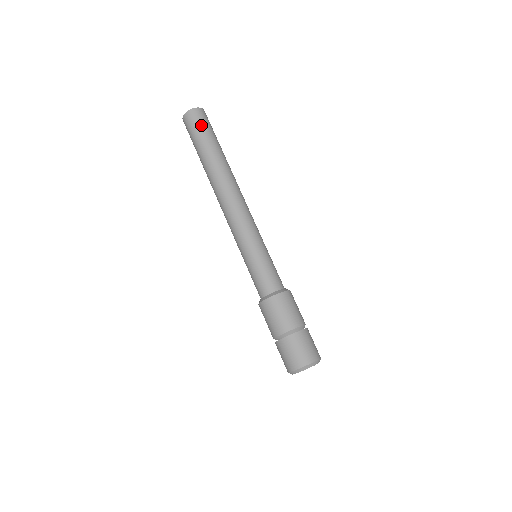
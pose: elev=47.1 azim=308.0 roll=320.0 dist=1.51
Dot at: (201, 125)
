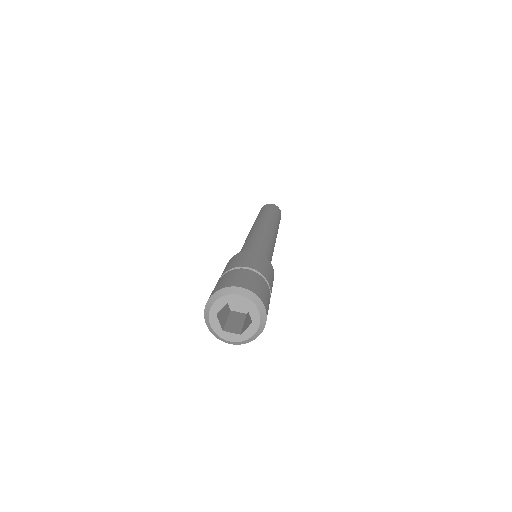
Dot at: (273, 208)
